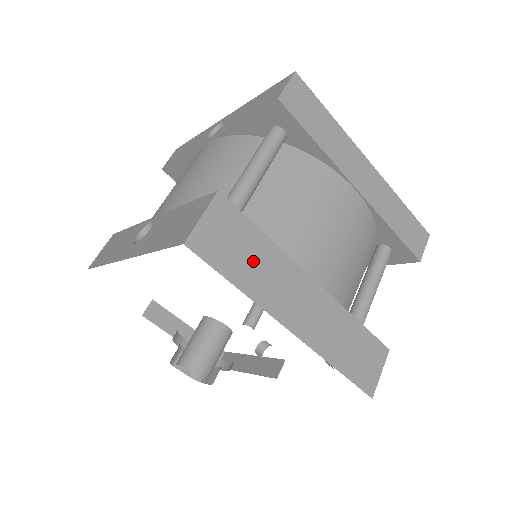
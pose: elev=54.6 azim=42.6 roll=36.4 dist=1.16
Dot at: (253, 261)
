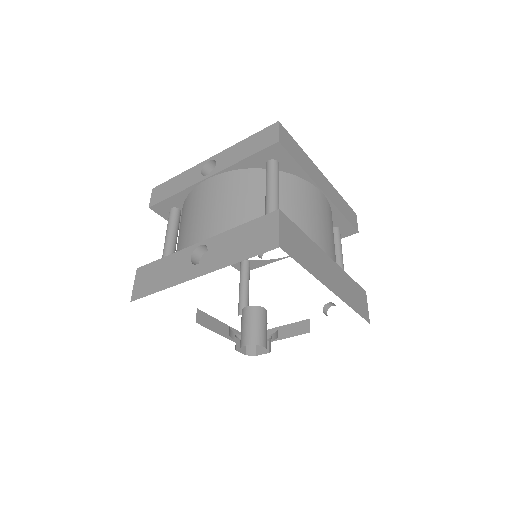
Dot at: (305, 250)
